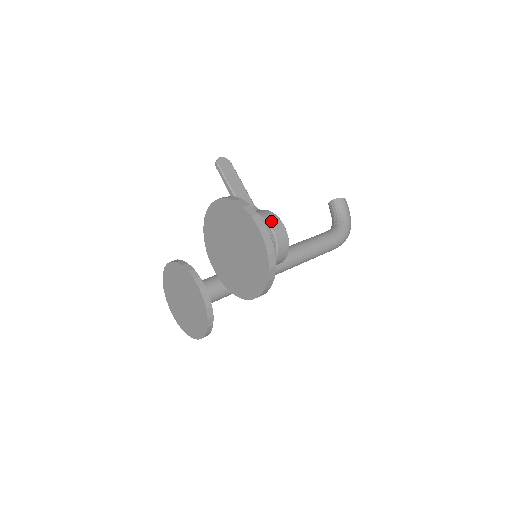
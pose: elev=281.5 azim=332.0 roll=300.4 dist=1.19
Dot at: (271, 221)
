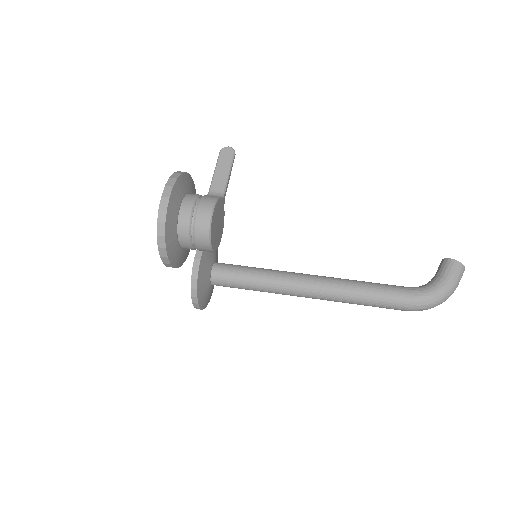
Dot at: (203, 204)
